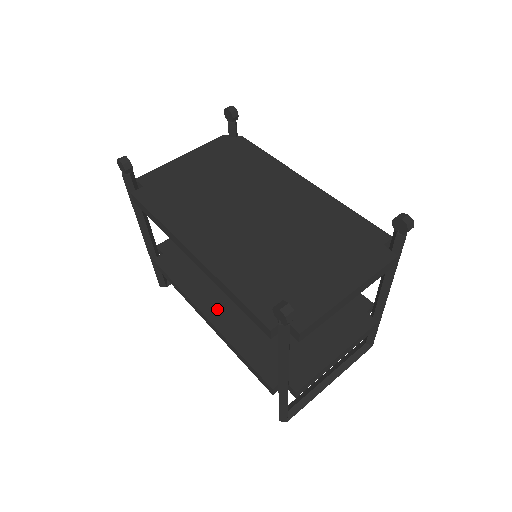
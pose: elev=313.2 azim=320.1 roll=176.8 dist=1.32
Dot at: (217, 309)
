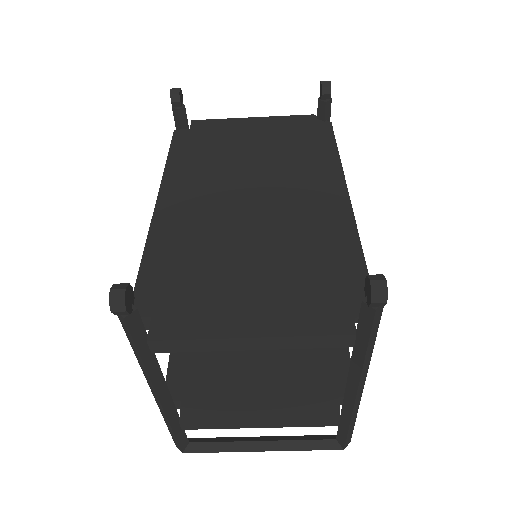
Dot at: occluded
